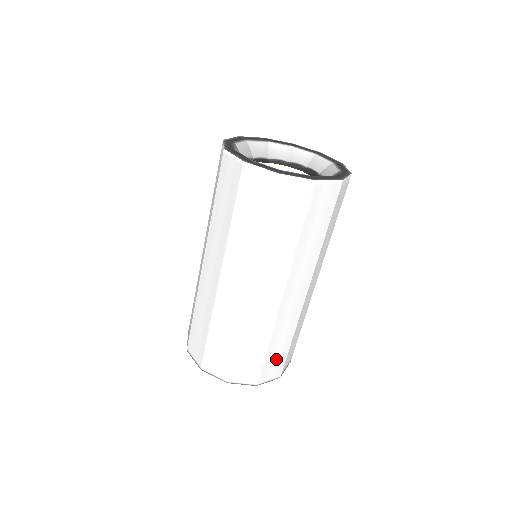
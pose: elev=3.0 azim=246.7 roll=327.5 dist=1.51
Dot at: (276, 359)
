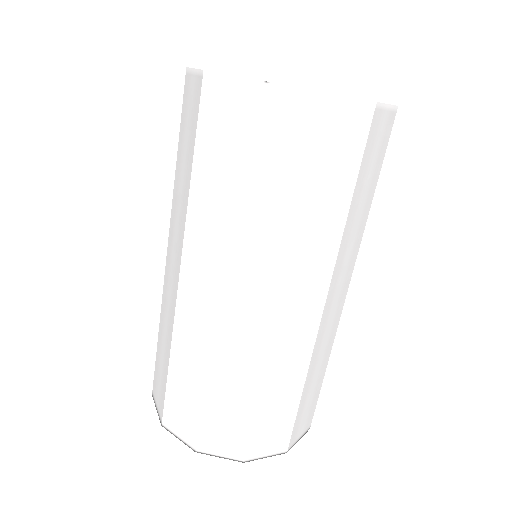
Dot at: (276, 420)
